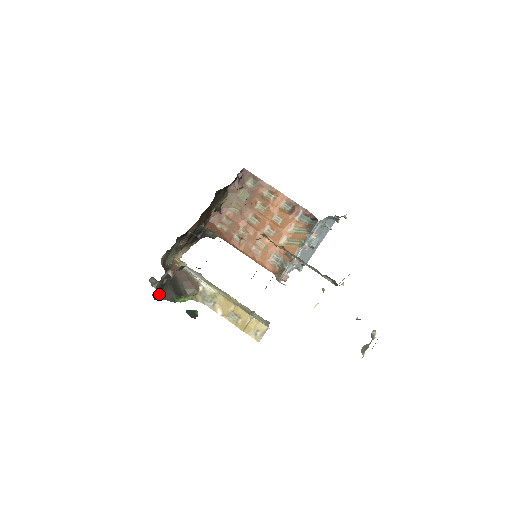
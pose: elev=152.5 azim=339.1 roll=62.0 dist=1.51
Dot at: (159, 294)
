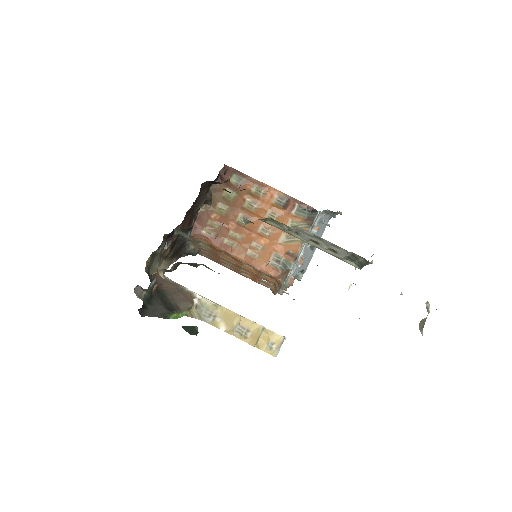
Dot at: (146, 309)
